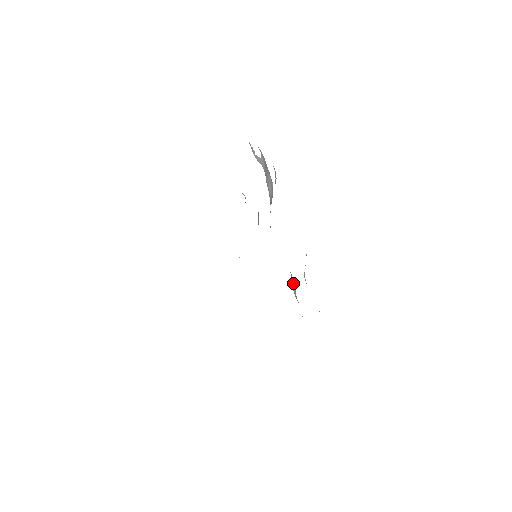
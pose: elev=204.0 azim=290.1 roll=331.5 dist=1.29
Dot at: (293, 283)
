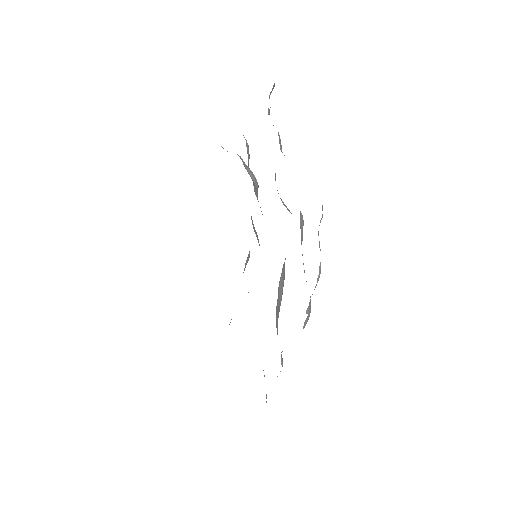
Dot at: occluded
